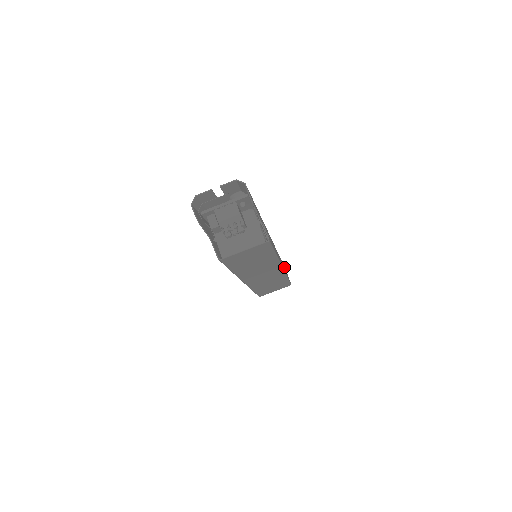
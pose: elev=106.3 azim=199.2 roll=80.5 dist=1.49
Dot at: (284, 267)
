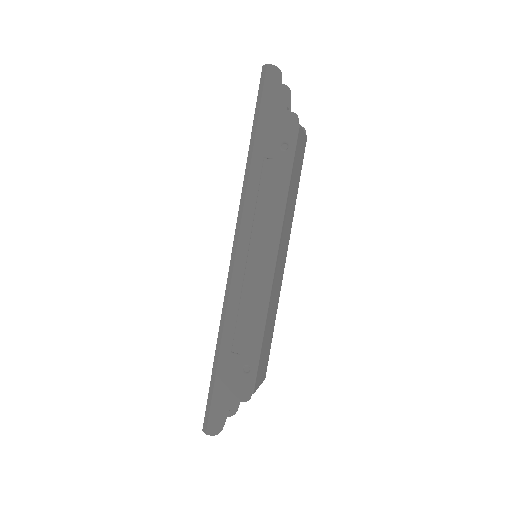
Dot at: occluded
